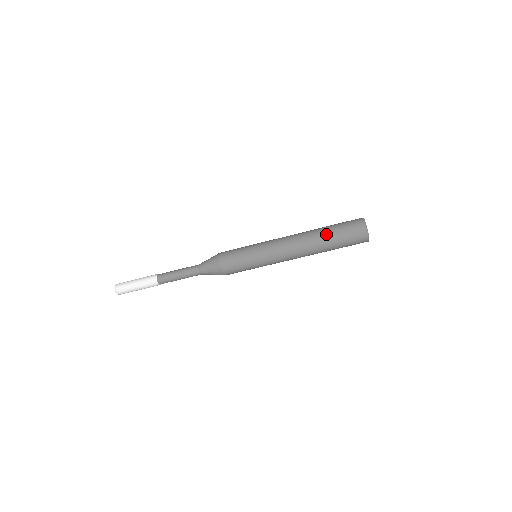
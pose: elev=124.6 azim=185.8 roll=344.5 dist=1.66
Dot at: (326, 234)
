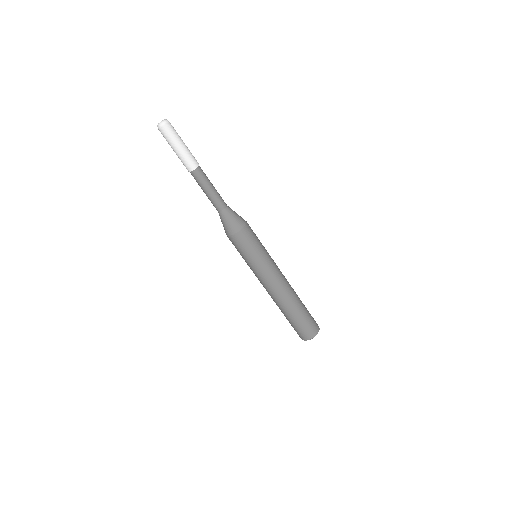
Dot at: (297, 312)
